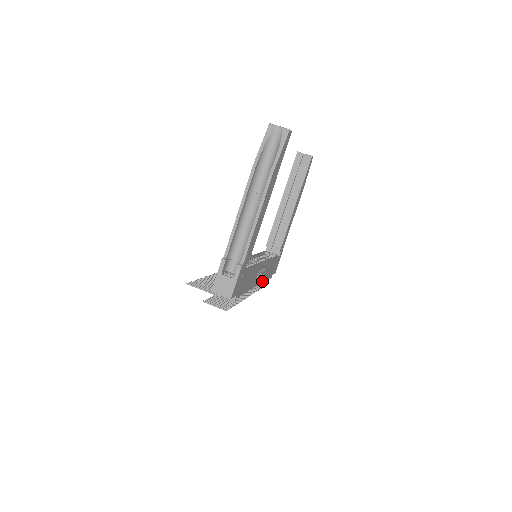
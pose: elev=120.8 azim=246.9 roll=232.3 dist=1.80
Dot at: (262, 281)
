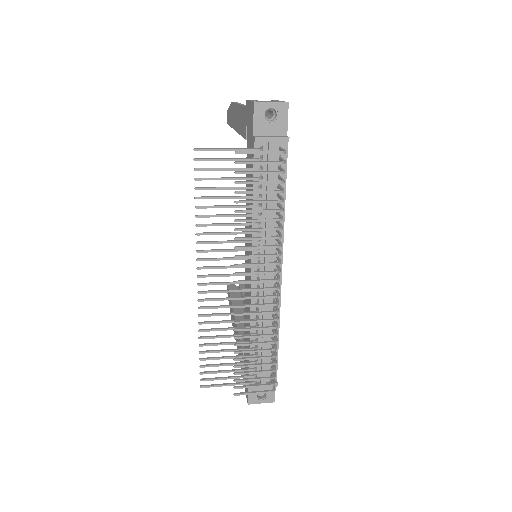
Dot at: occluded
